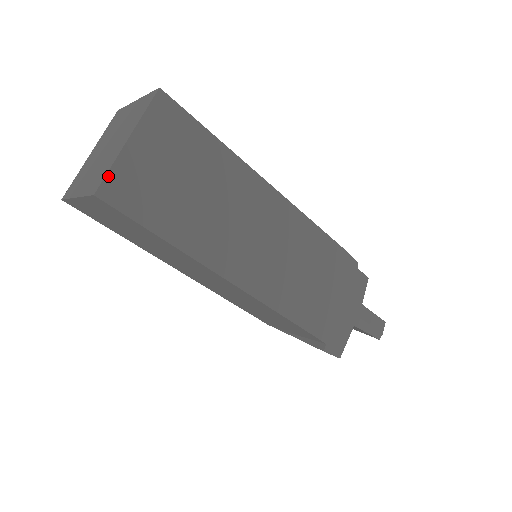
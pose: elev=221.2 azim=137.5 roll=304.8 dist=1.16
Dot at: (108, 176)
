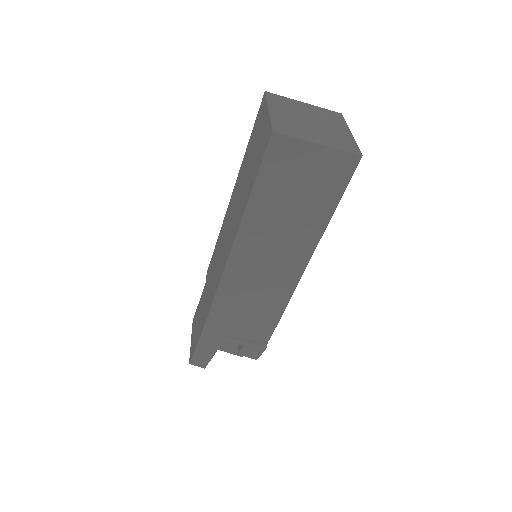
Dot at: (357, 149)
